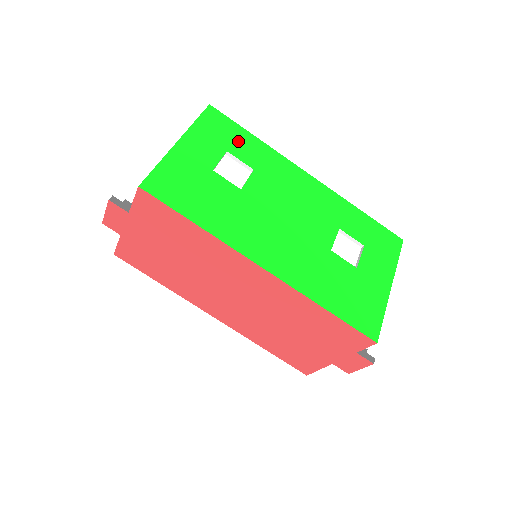
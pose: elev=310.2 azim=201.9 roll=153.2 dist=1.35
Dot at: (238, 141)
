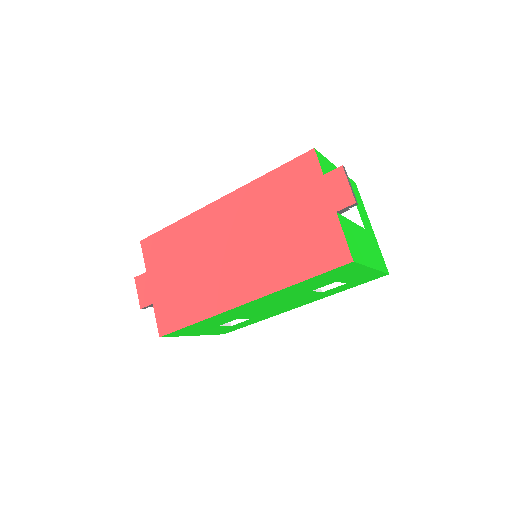
Dot at: occluded
